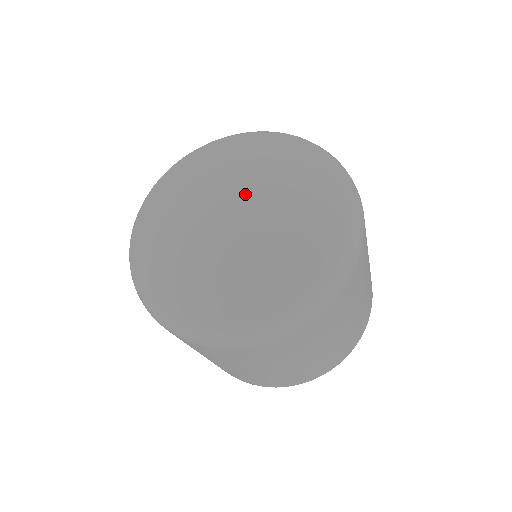
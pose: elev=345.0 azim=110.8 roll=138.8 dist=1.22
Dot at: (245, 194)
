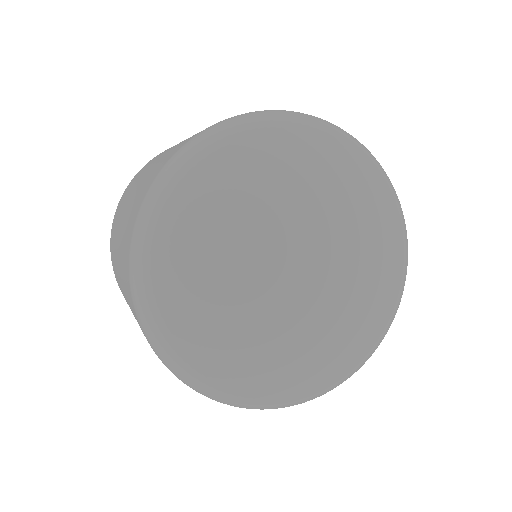
Dot at: (327, 251)
